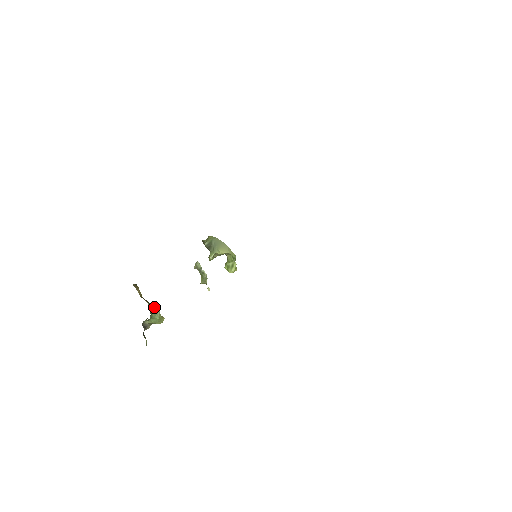
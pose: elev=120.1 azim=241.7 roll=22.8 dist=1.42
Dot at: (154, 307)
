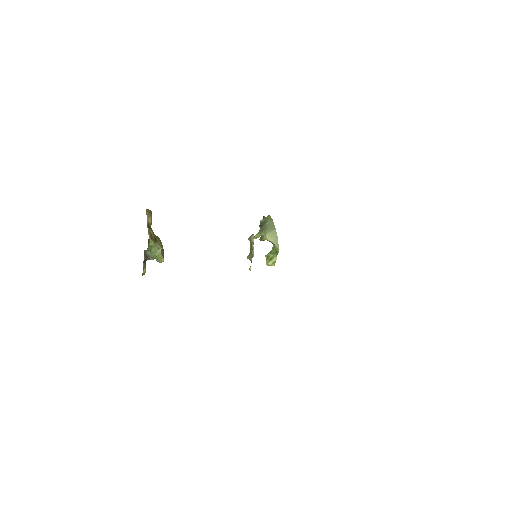
Dot at: (157, 243)
